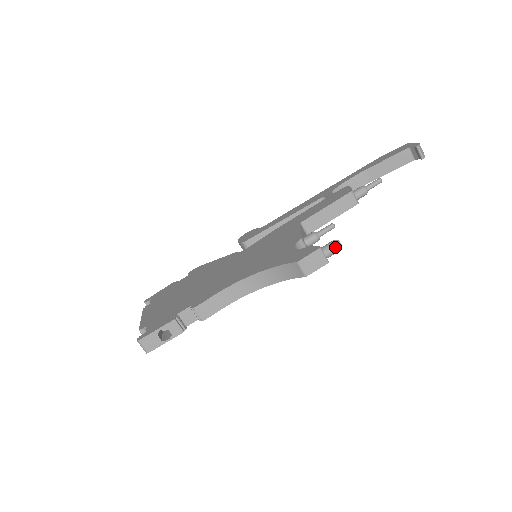
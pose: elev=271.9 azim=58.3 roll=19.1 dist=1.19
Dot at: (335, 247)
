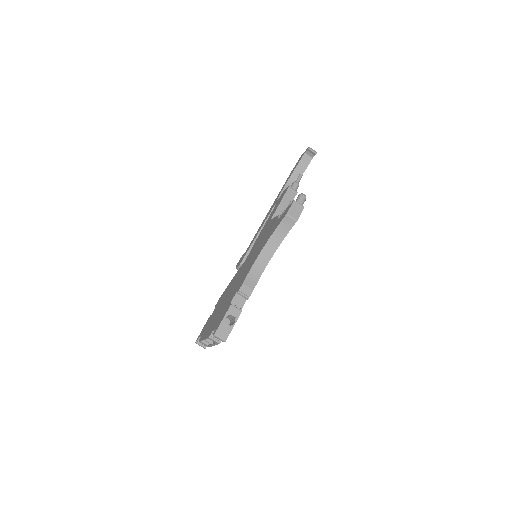
Dot at: (302, 197)
